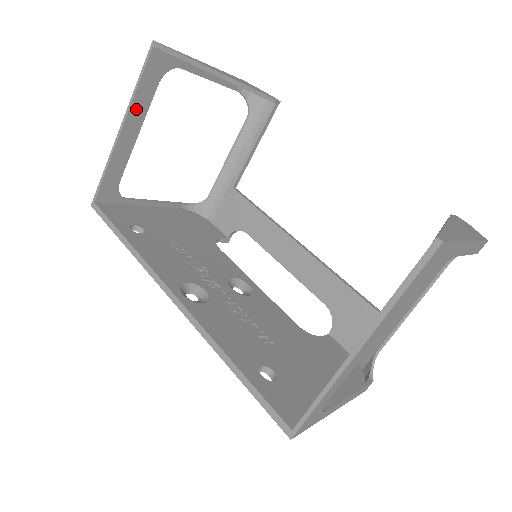
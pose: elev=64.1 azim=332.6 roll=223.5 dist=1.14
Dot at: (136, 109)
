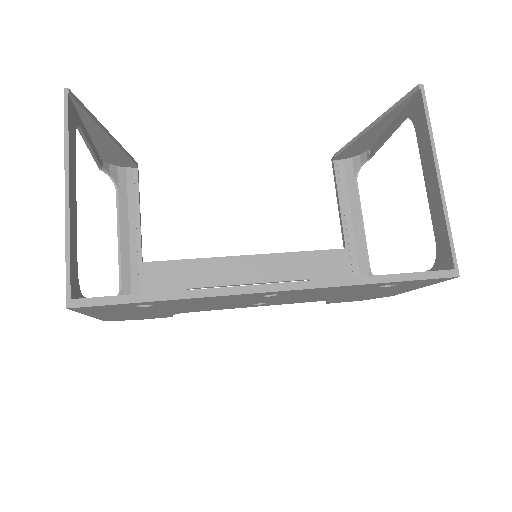
Dot at: (71, 166)
